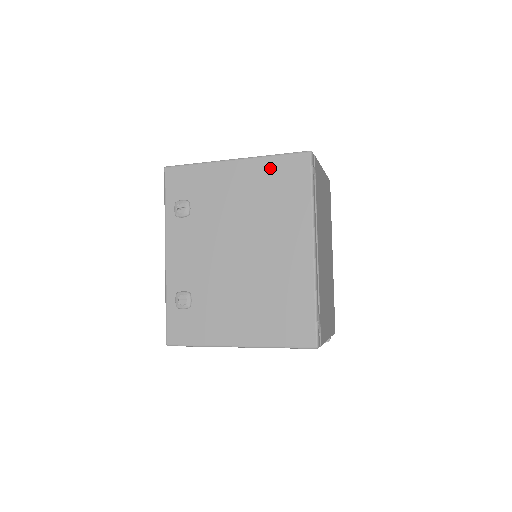
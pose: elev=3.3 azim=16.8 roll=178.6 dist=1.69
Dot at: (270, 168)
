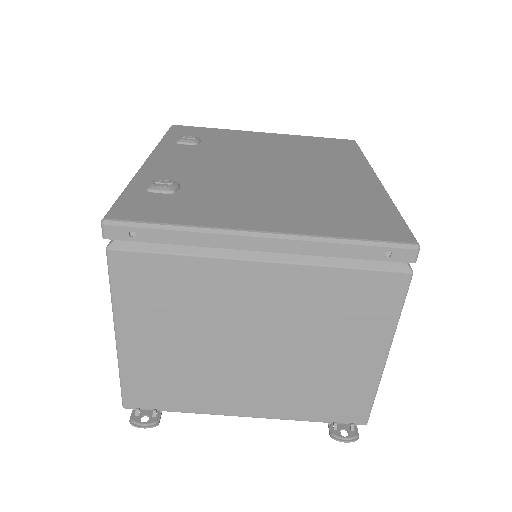
Dot at: (309, 140)
